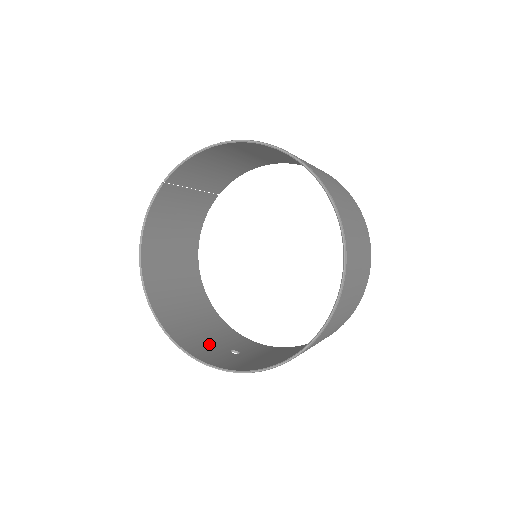
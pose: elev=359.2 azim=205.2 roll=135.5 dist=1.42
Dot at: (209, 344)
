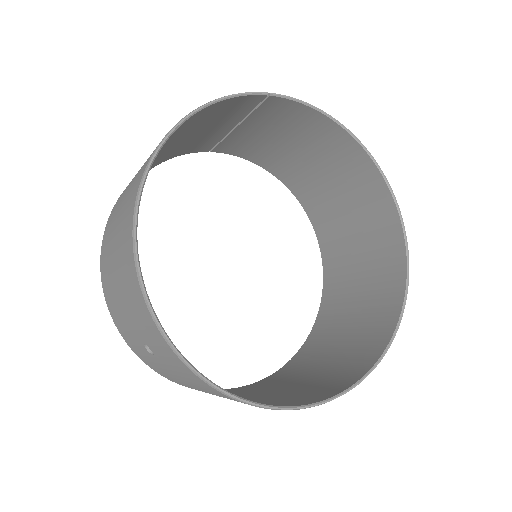
Dot at: occluded
